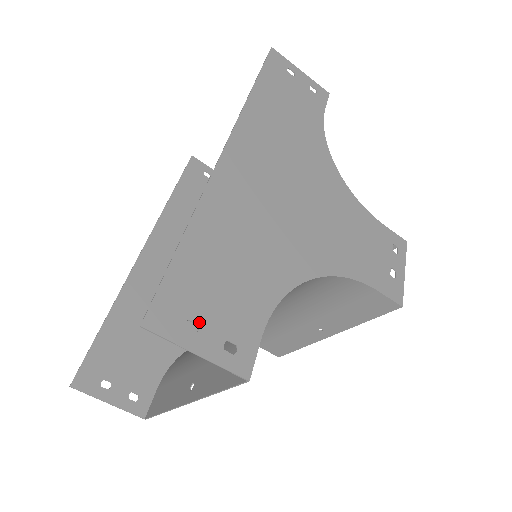
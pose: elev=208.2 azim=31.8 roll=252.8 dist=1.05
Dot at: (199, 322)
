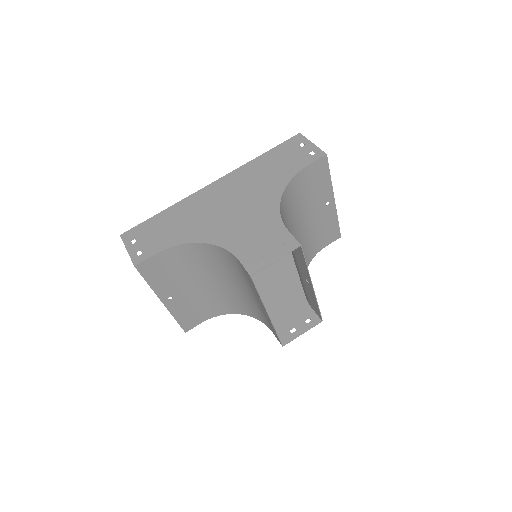
Dot at: (137, 241)
